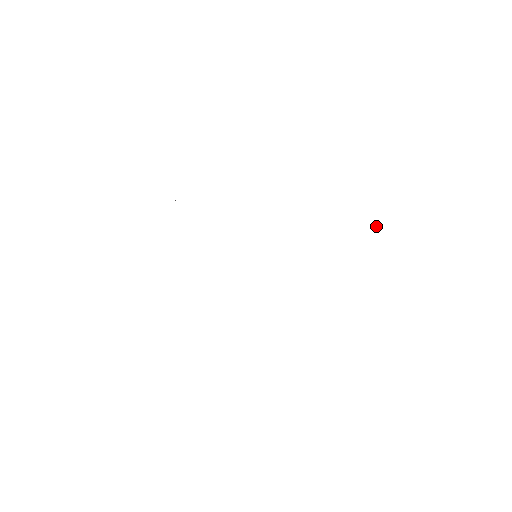
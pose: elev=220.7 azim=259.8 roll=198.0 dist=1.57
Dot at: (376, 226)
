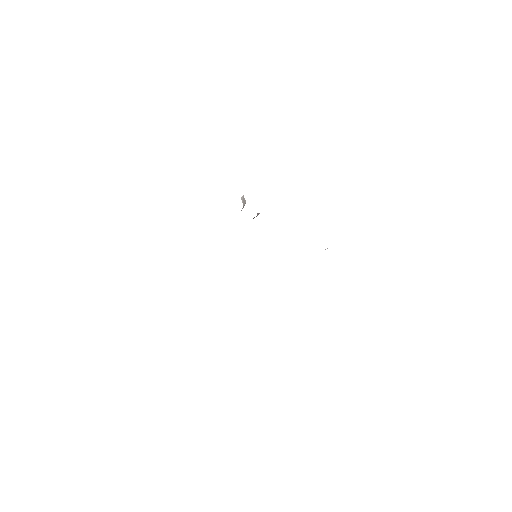
Dot at: occluded
